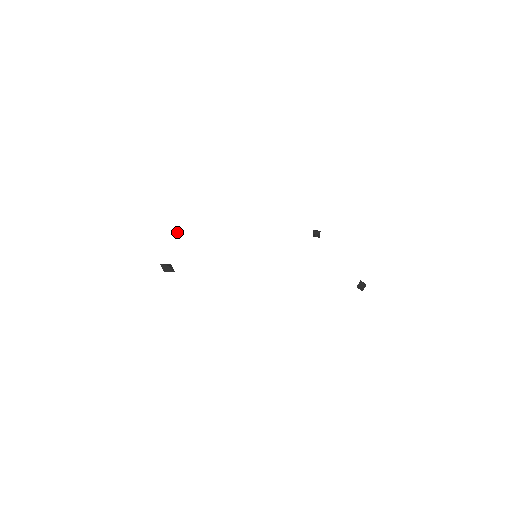
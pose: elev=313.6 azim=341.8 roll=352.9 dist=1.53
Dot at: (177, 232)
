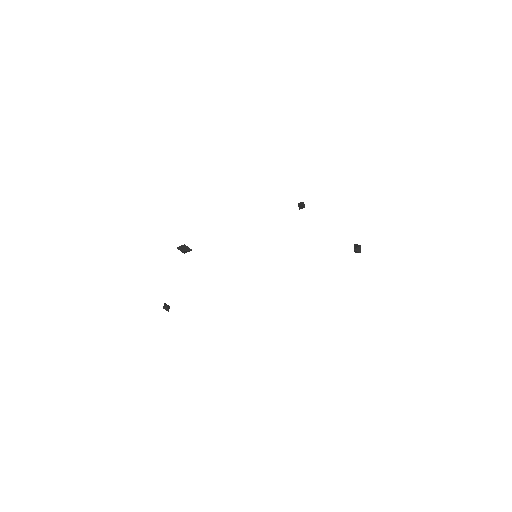
Dot at: (168, 305)
